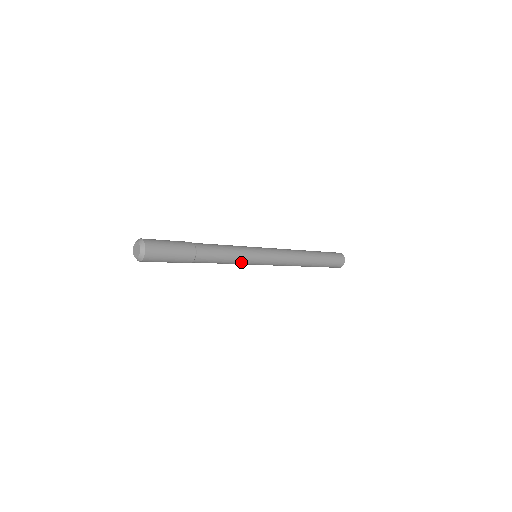
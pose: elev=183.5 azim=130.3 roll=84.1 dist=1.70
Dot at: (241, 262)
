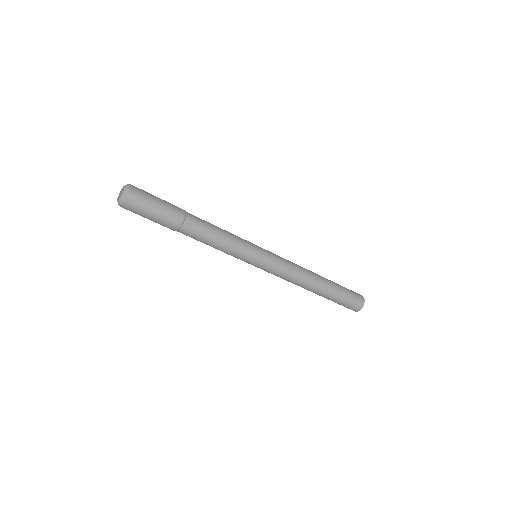
Dot at: (240, 242)
